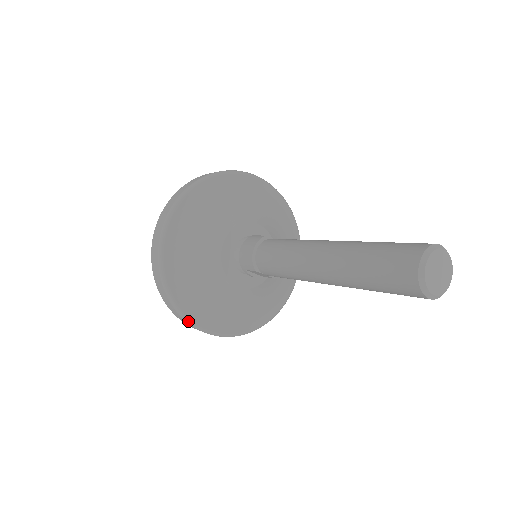
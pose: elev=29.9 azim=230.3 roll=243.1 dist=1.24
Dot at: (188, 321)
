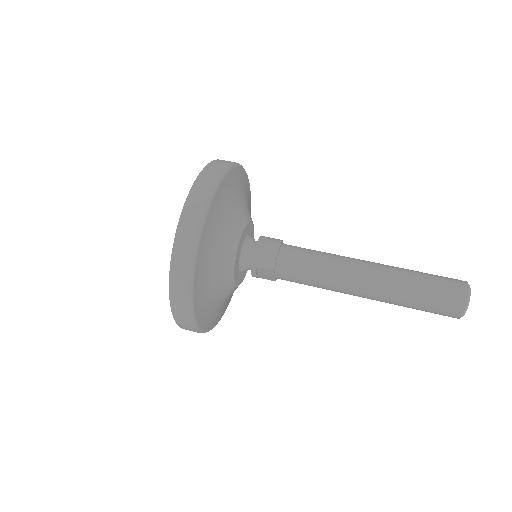
Dot at: (191, 309)
